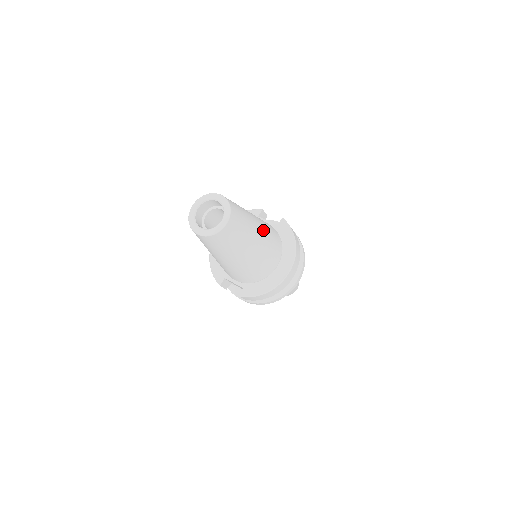
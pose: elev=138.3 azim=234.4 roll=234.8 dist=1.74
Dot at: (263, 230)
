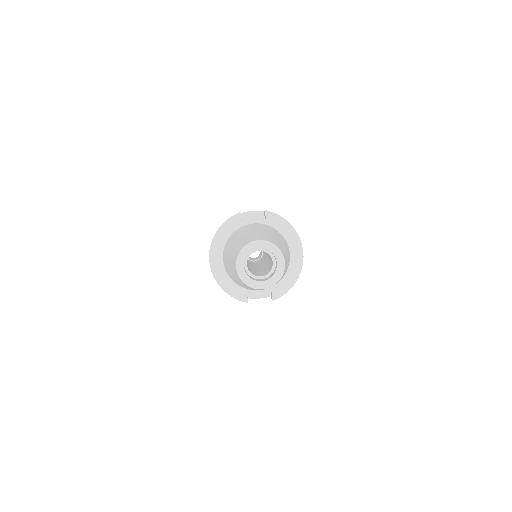
Dot at: occluded
